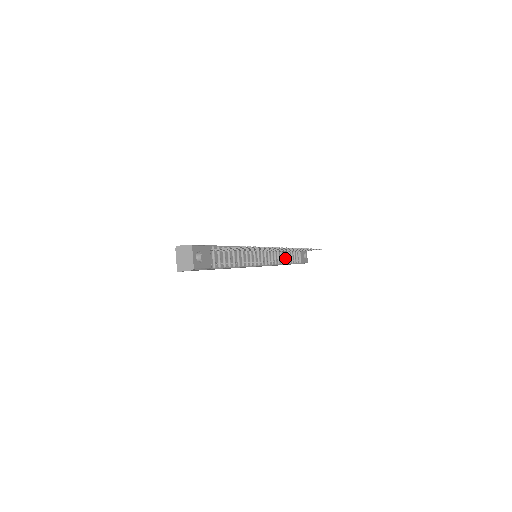
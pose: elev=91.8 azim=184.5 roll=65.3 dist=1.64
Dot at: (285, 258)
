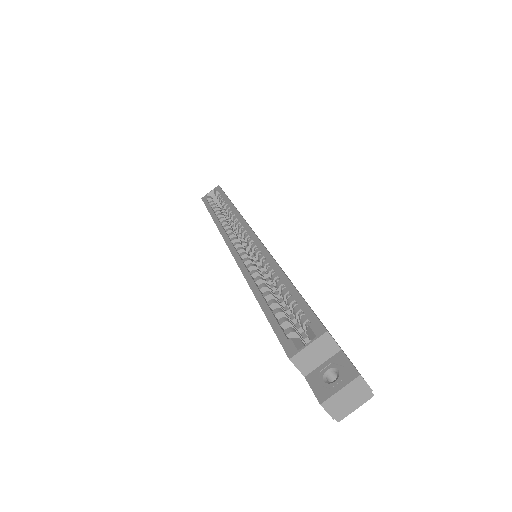
Dot at: occluded
